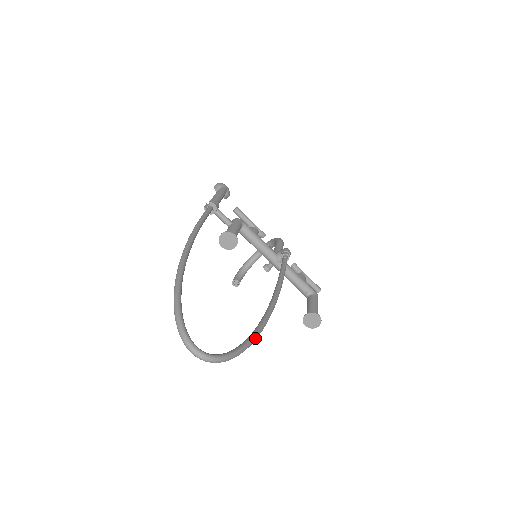
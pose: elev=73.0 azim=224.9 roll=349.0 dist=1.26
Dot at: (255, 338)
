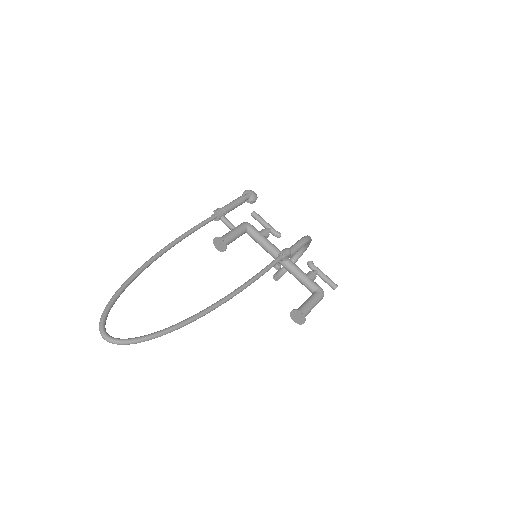
Dot at: (173, 329)
